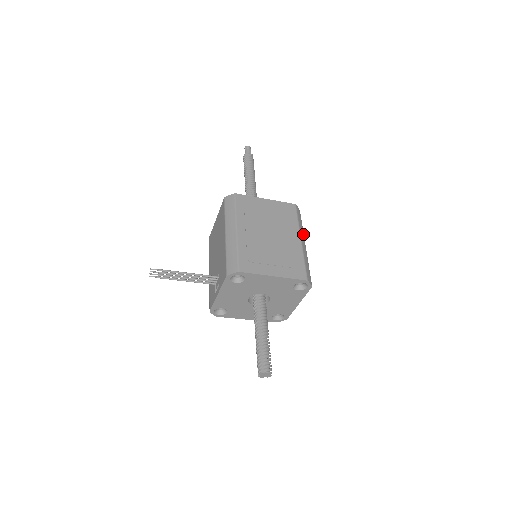
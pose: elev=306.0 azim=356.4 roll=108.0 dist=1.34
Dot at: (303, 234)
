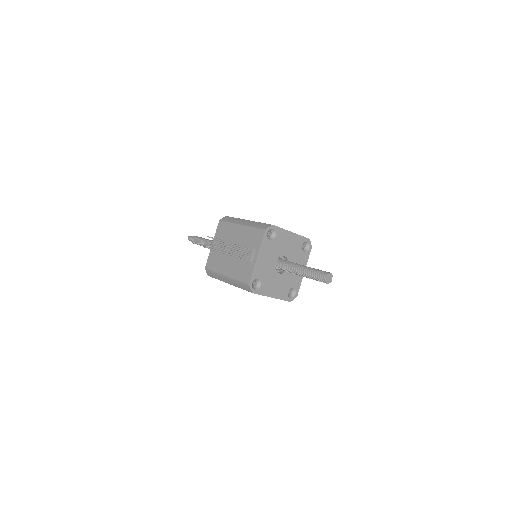
Dot at: occluded
